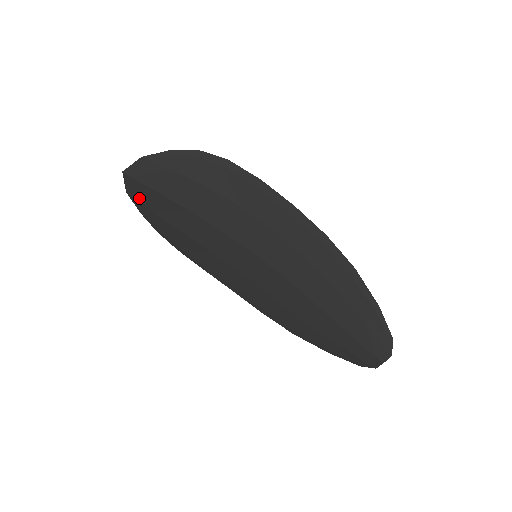
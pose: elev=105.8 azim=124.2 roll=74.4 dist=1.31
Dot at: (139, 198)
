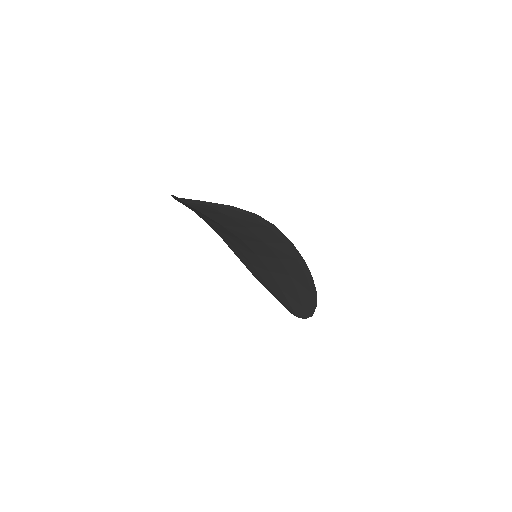
Dot at: (180, 202)
